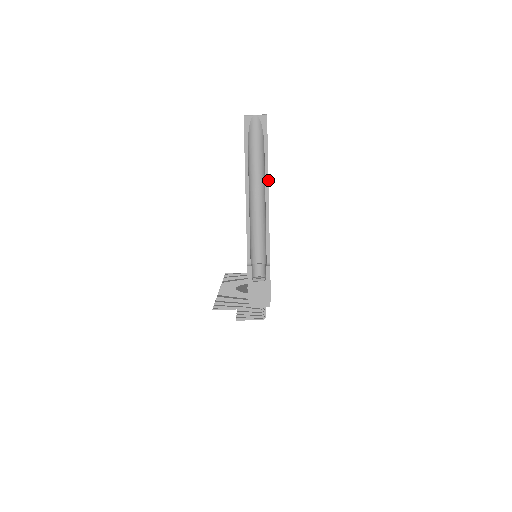
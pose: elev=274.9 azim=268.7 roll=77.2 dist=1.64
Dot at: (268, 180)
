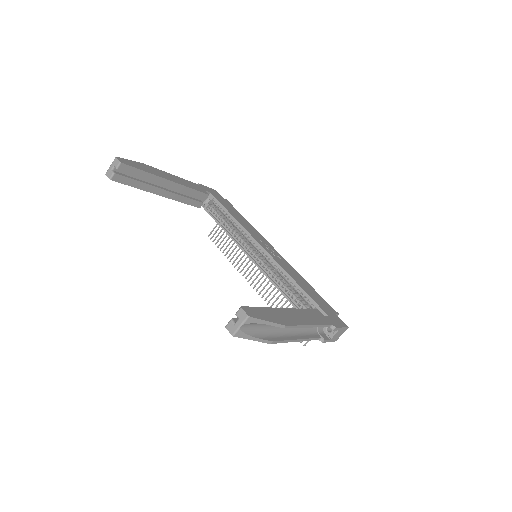
Dot at: (295, 326)
